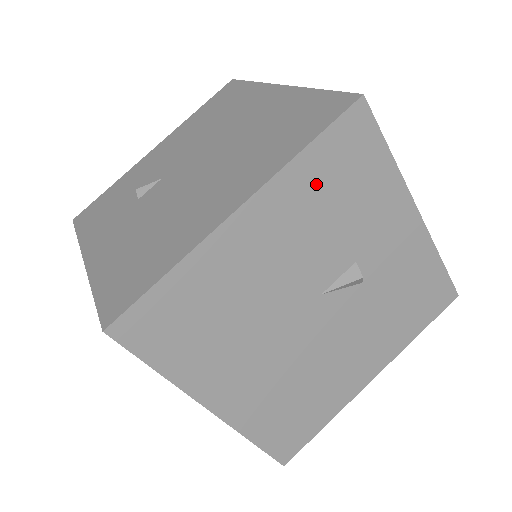
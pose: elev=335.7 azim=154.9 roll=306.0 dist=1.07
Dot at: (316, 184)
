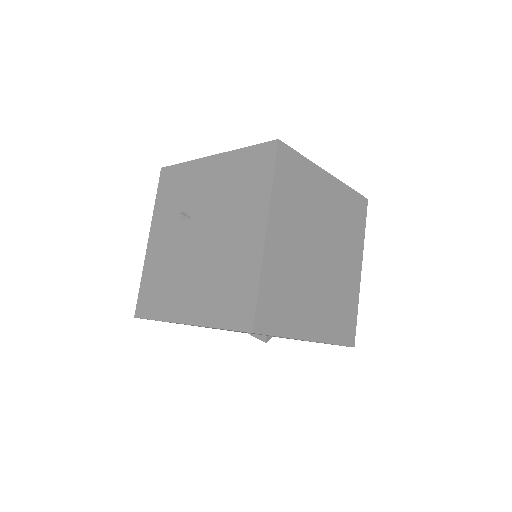
Dot at: occluded
